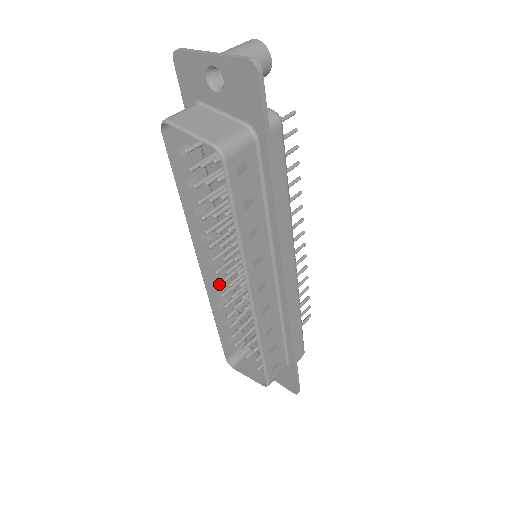
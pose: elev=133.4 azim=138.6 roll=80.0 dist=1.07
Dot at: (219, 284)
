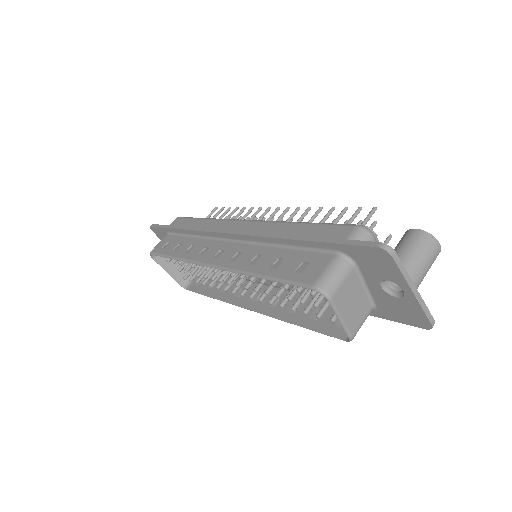
Dot at: occluded
